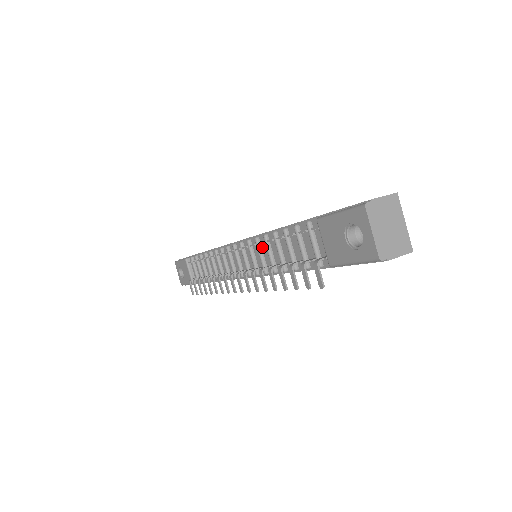
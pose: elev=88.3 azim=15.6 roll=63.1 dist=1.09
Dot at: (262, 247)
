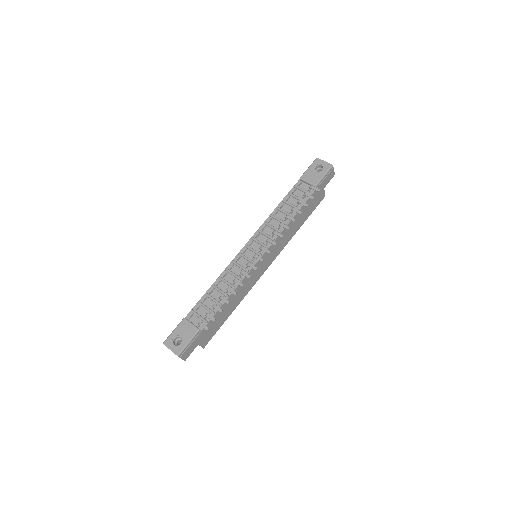
Dot at: (270, 224)
